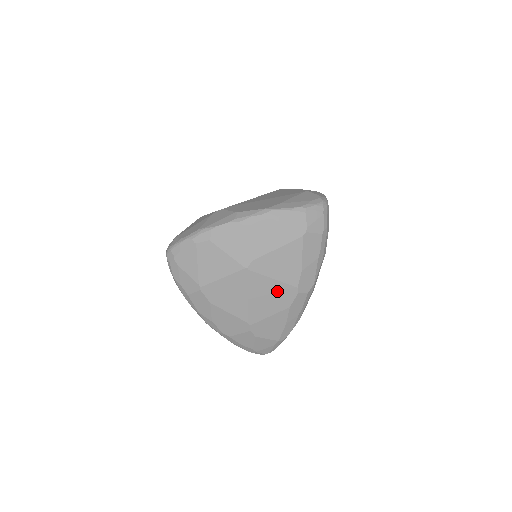
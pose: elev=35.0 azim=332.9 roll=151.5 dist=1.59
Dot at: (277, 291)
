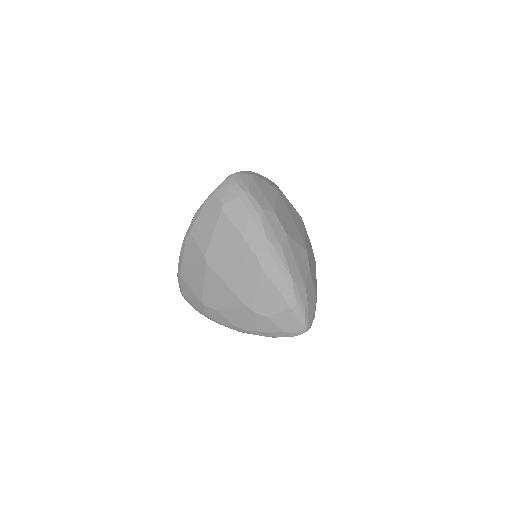
Dot at: (241, 265)
